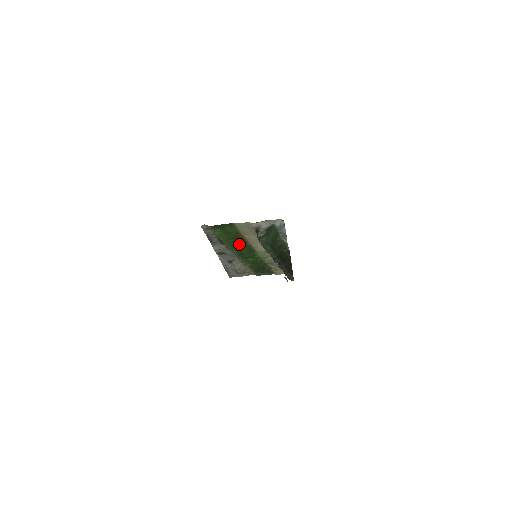
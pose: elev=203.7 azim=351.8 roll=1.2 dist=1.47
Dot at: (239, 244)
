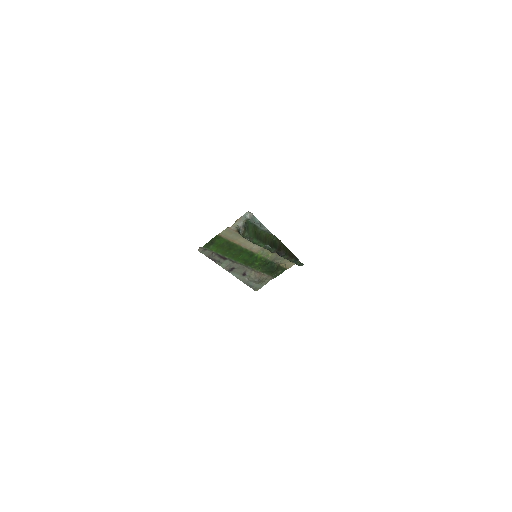
Dot at: (237, 253)
